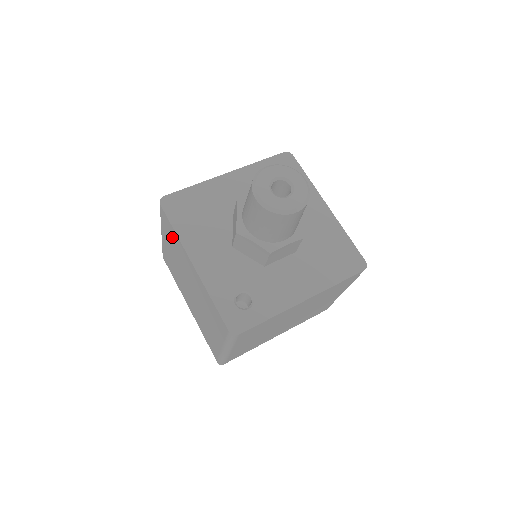
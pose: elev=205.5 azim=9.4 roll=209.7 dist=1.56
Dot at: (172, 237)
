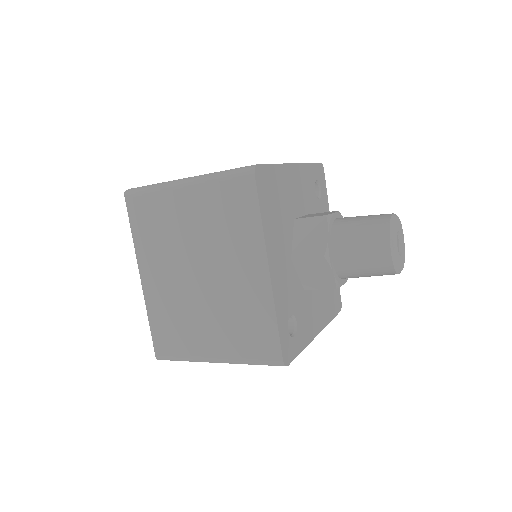
Dot at: (235, 215)
